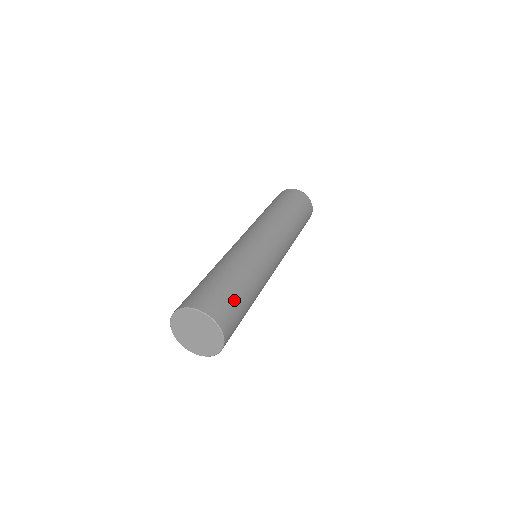
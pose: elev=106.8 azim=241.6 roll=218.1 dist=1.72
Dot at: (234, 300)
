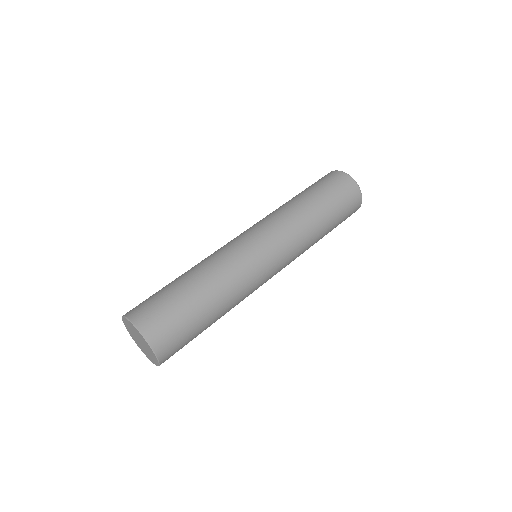
Dot at: (192, 339)
